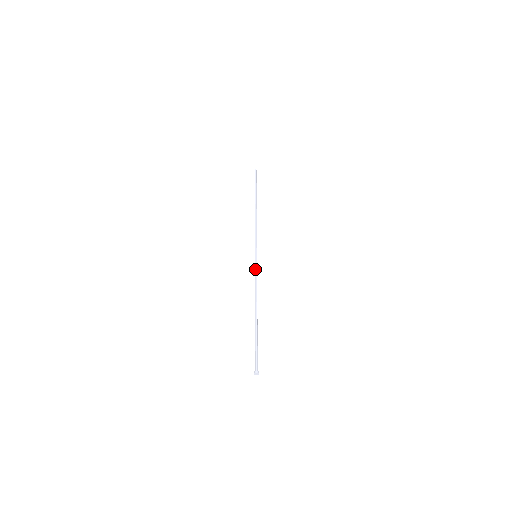
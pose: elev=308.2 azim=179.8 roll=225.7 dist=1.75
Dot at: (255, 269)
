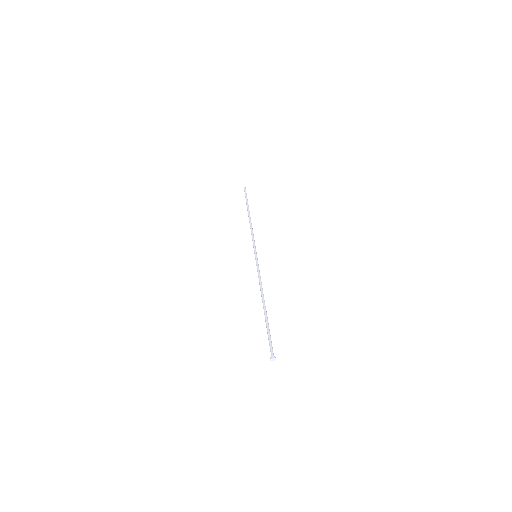
Dot at: (257, 266)
